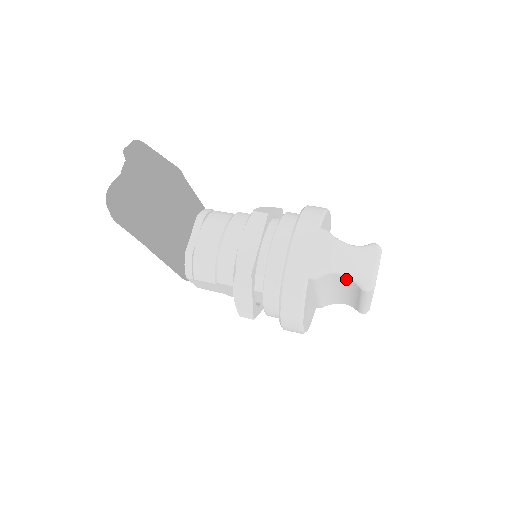
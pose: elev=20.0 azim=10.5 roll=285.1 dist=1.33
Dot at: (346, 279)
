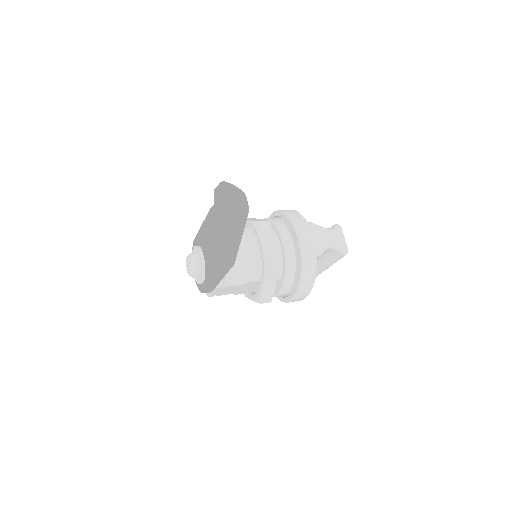
Dot at: (331, 251)
